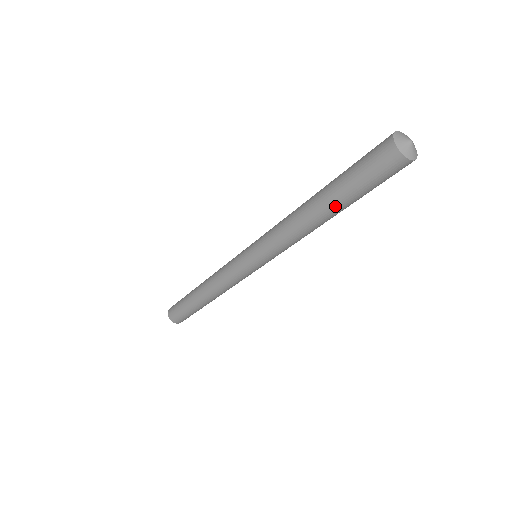
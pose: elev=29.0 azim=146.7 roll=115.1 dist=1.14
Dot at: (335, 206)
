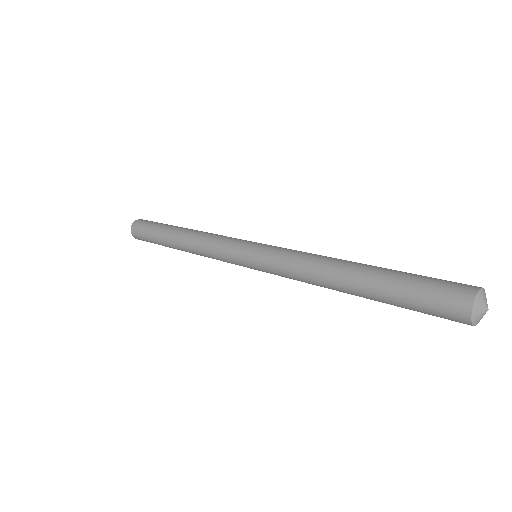
Dot at: (370, 298)
